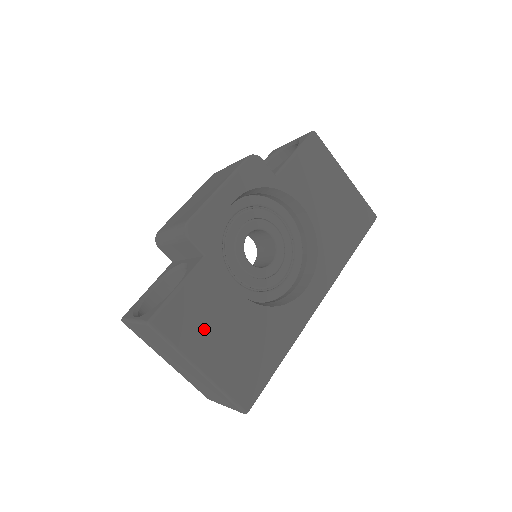
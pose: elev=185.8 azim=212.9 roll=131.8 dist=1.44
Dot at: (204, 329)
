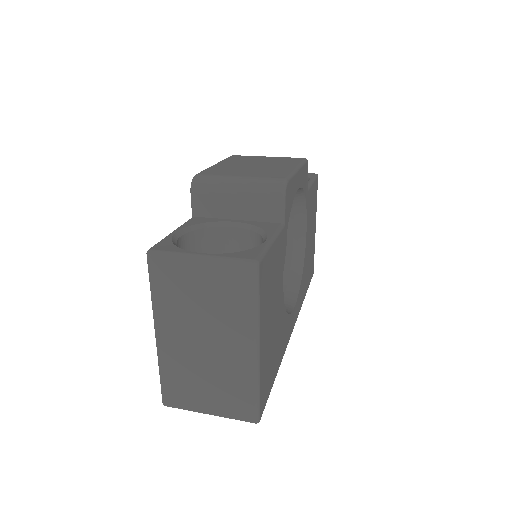
Dot at: (269, 301)
